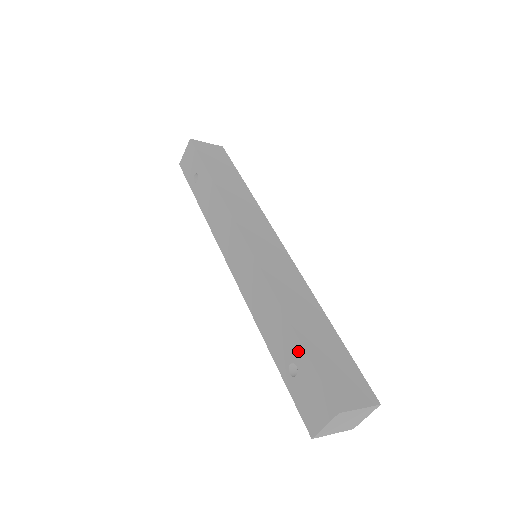
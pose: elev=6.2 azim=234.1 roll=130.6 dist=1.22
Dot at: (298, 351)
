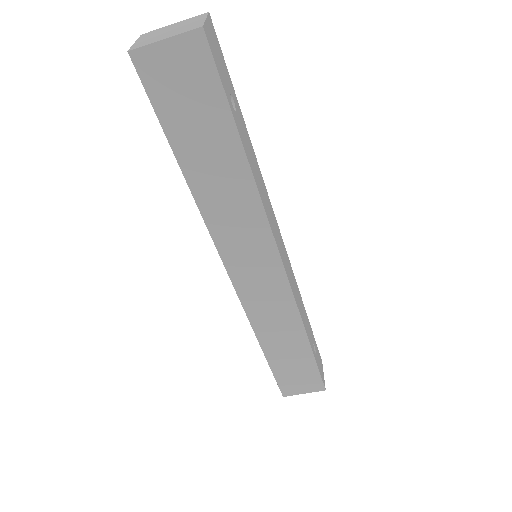
Dot at: occluded
